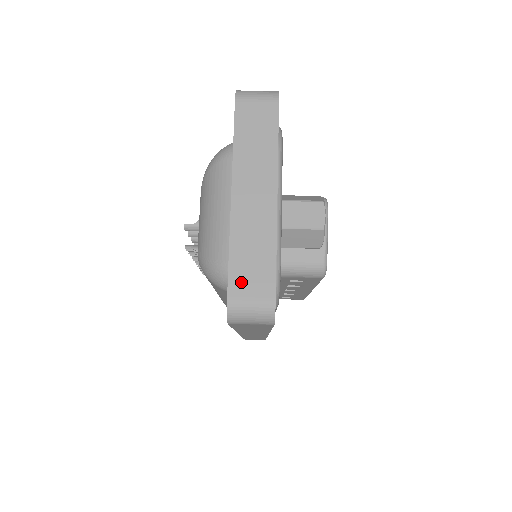
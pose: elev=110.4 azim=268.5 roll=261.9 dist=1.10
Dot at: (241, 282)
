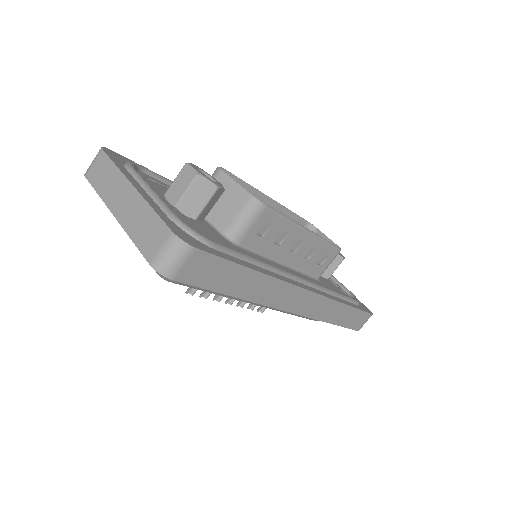
Dot at: (149, 247)
